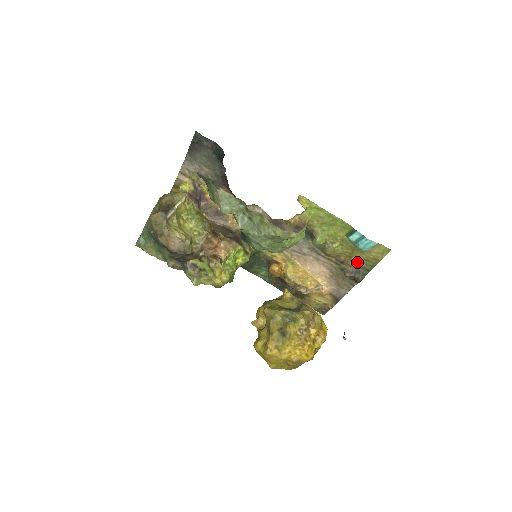
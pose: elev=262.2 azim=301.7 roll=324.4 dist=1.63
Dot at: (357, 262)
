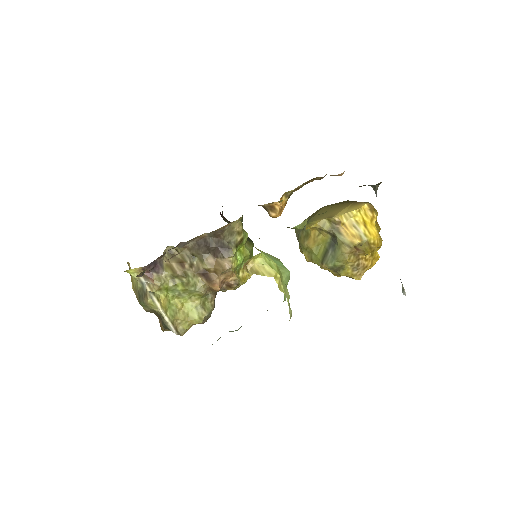
Dot at: occluded
